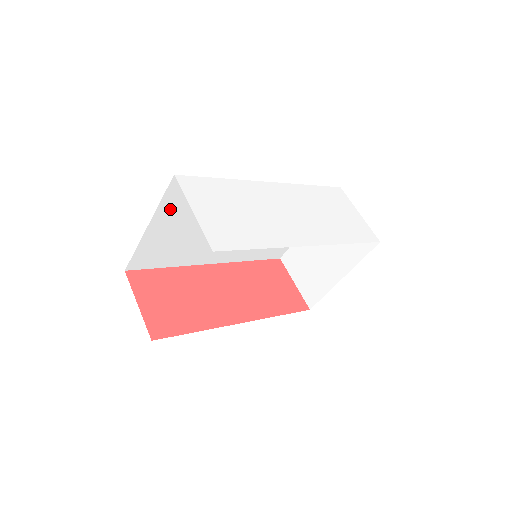
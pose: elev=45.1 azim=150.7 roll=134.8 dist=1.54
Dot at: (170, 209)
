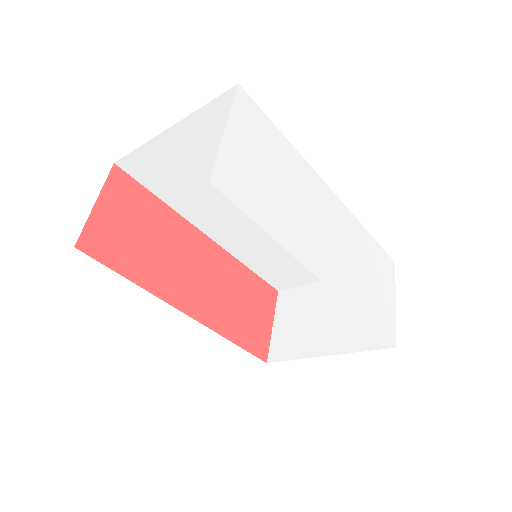
Dot at: (207, 127)
